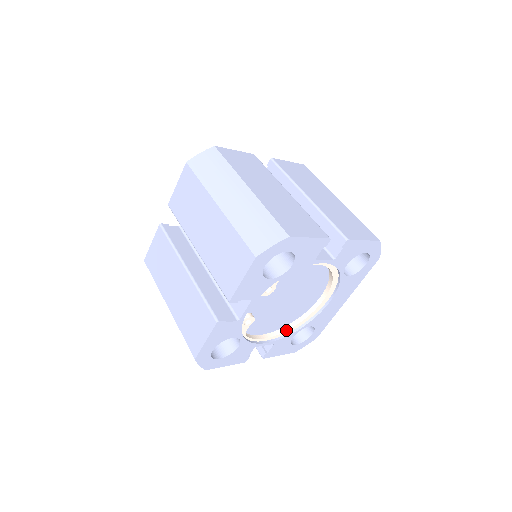
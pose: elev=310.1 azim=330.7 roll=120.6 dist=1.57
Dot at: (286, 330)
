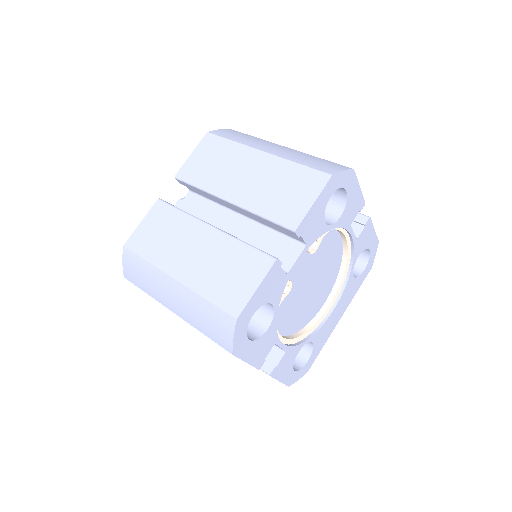
Dot at: (296, 337)
